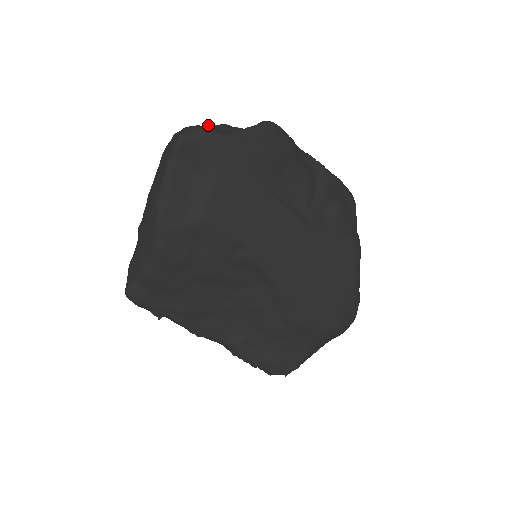
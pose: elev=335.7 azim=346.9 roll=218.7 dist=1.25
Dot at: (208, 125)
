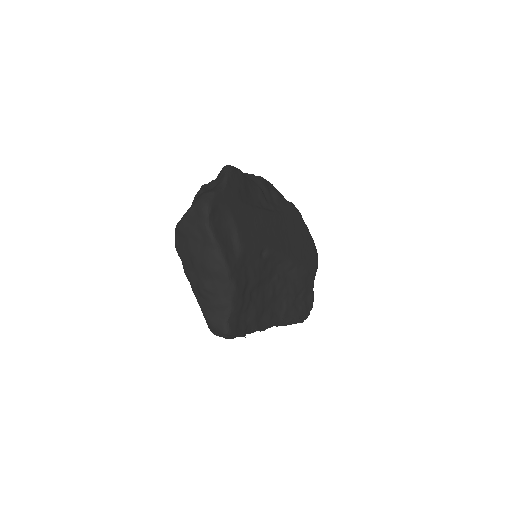
Dot at: (201, 191)
